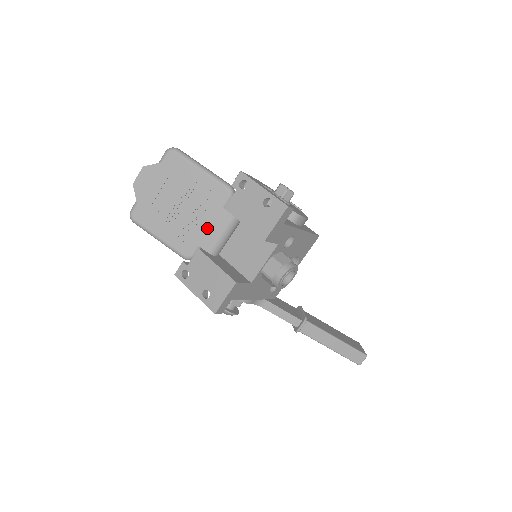
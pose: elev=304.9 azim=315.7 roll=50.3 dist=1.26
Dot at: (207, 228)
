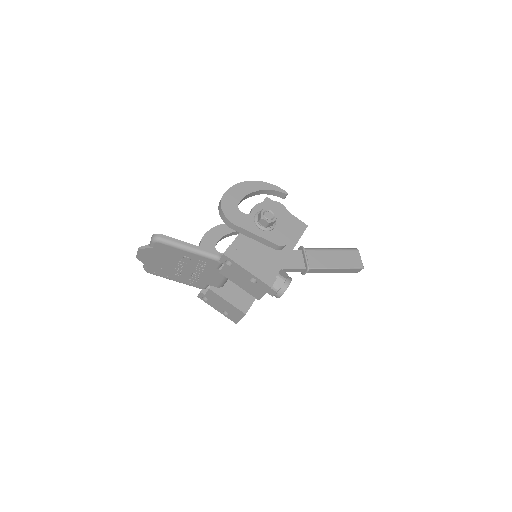
Dot at: (210, 278)
